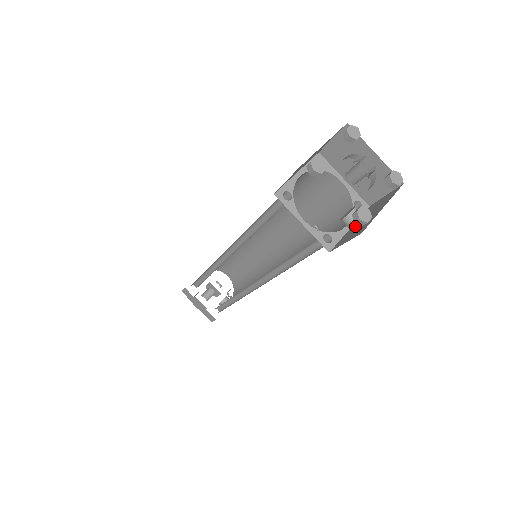
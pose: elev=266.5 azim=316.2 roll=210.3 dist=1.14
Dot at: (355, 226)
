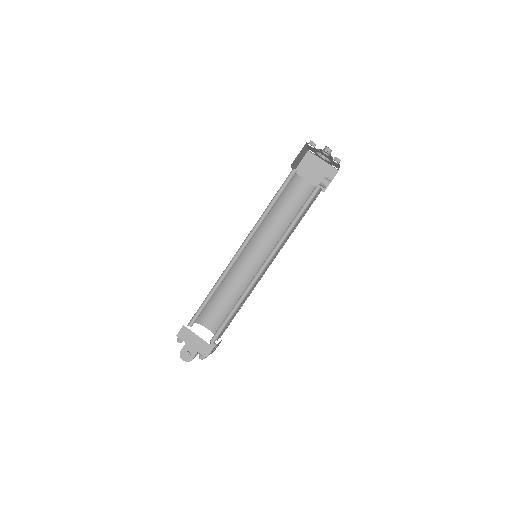
Dot at: occluded
